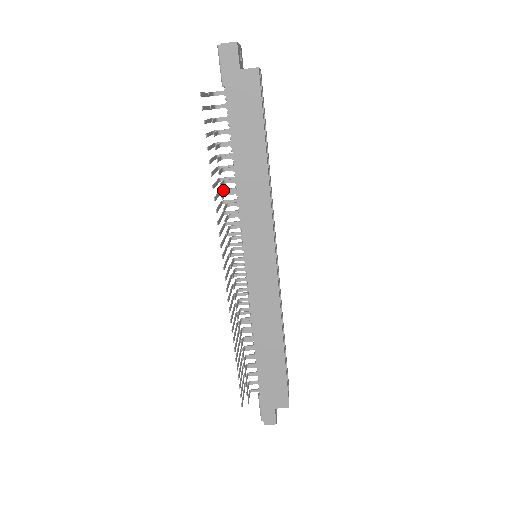
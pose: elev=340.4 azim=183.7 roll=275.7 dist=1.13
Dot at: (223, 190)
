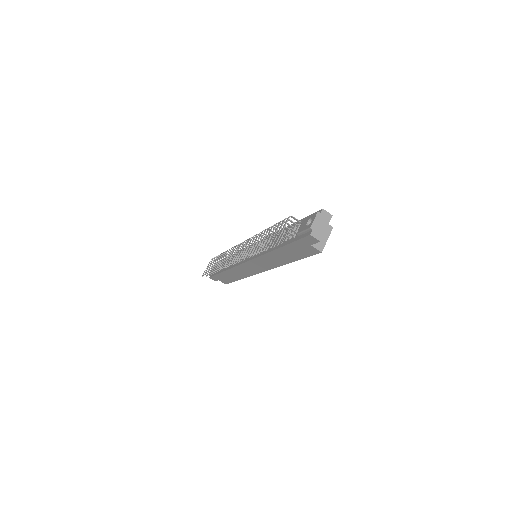
Dot at: (262, 233)
